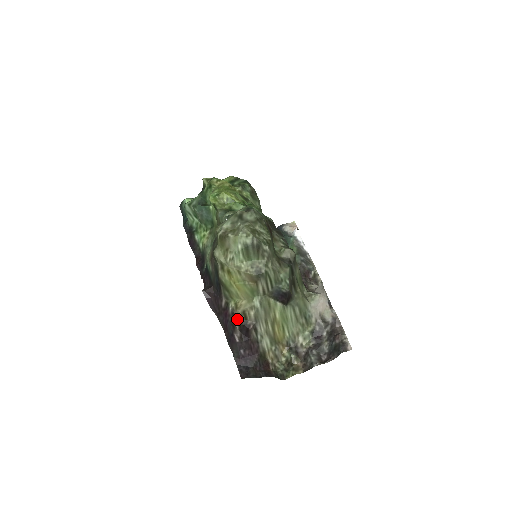
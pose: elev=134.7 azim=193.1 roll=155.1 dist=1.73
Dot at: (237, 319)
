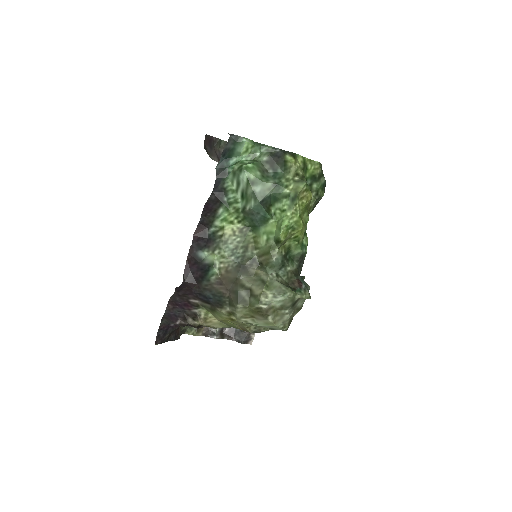
Dot at: (195, 320)
